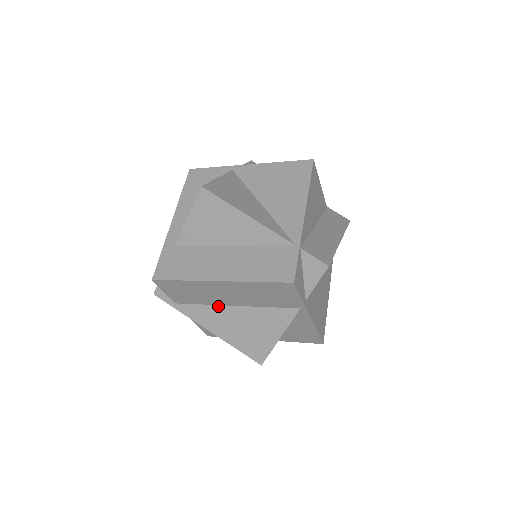
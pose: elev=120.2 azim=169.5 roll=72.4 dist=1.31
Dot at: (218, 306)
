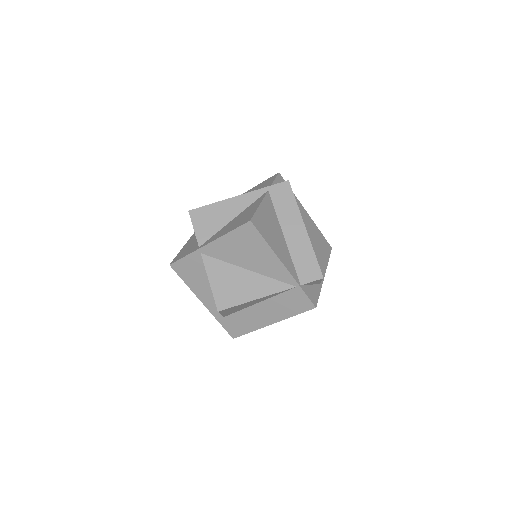
Dot at: occluded
